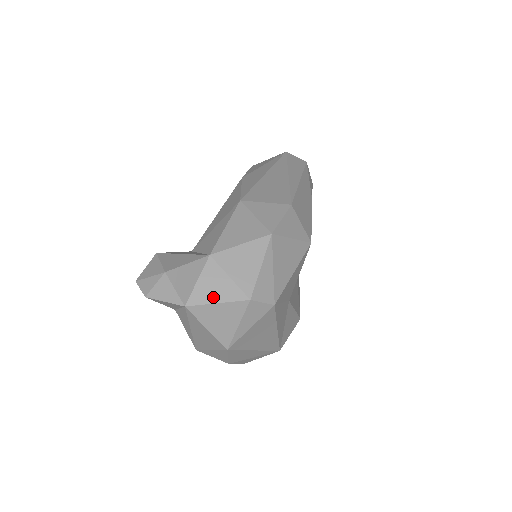
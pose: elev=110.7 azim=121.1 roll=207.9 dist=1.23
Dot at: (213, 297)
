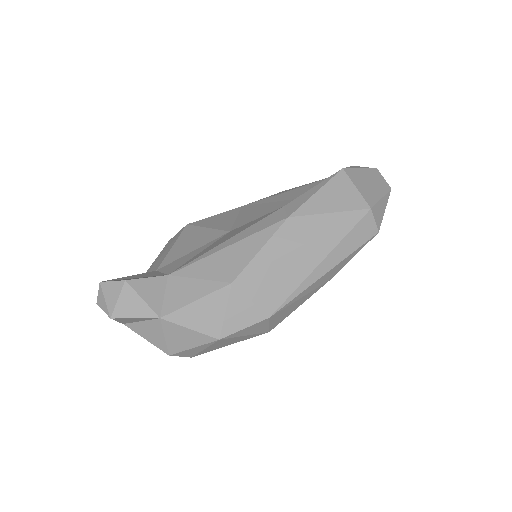
Dot at: (145, 335)
